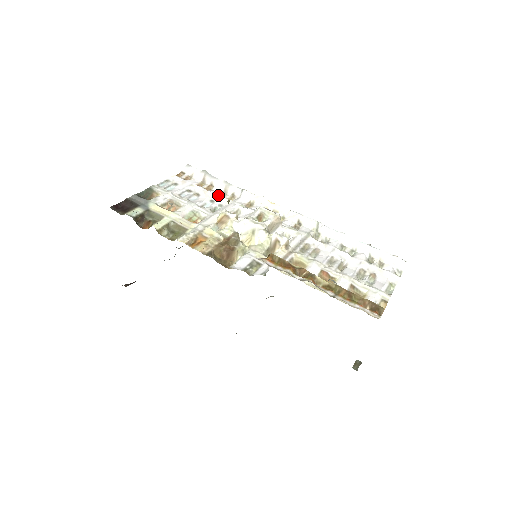
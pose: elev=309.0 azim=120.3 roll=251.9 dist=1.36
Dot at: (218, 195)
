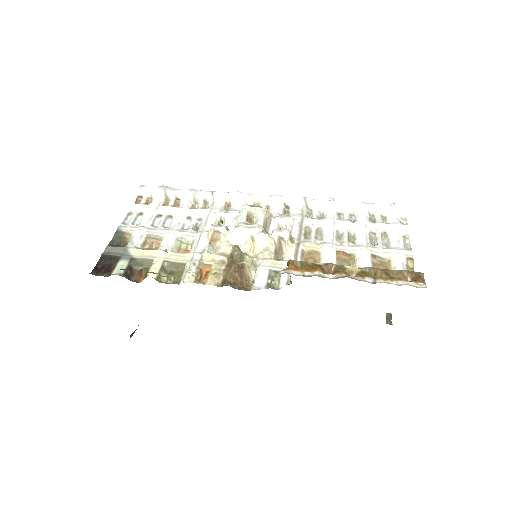
Dot at: (190, 208)
